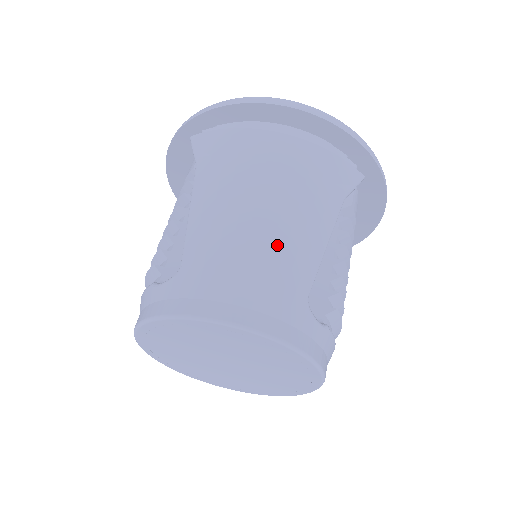
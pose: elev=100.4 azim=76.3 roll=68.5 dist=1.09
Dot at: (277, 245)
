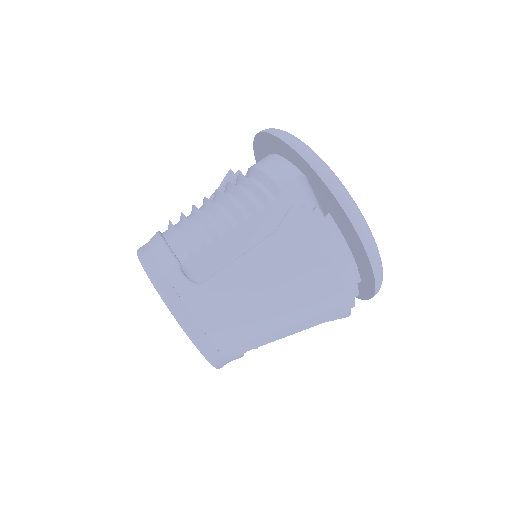
Dot at: (262, 327)
